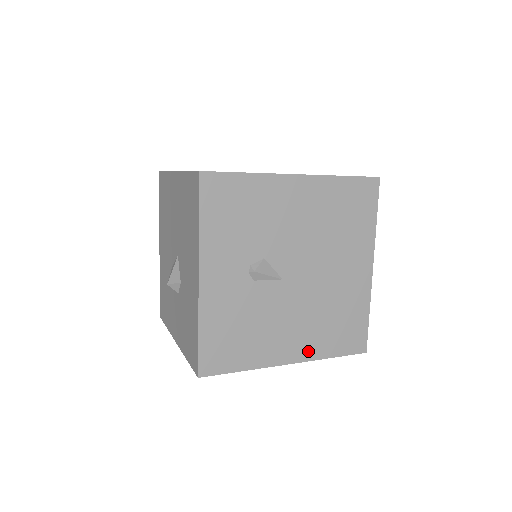
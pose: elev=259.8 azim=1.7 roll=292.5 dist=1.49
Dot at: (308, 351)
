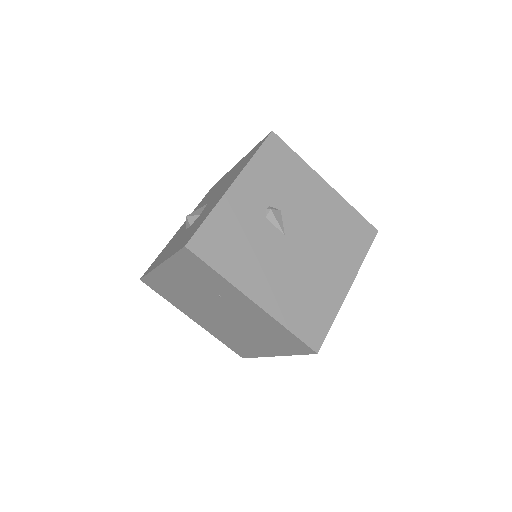
Dot at: (274, 306)
